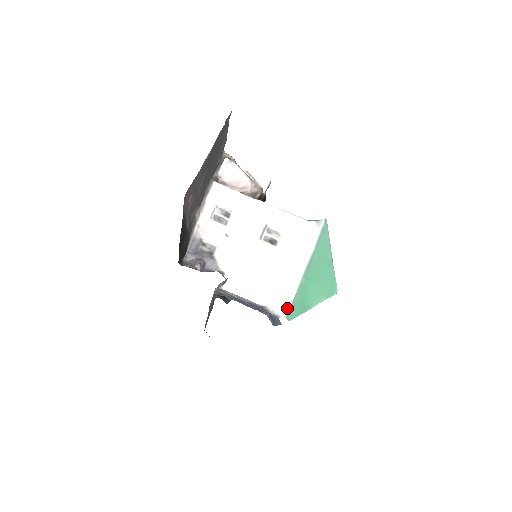
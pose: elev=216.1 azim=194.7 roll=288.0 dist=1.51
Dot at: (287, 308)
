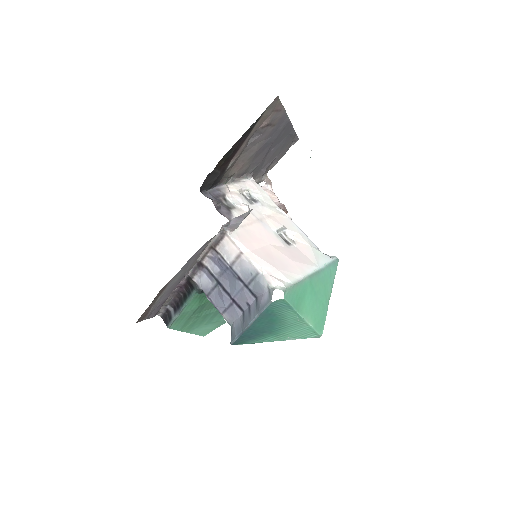
Dot at: (287, 285)
